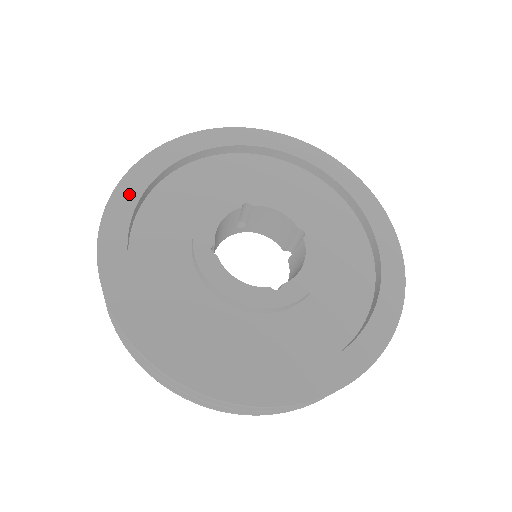
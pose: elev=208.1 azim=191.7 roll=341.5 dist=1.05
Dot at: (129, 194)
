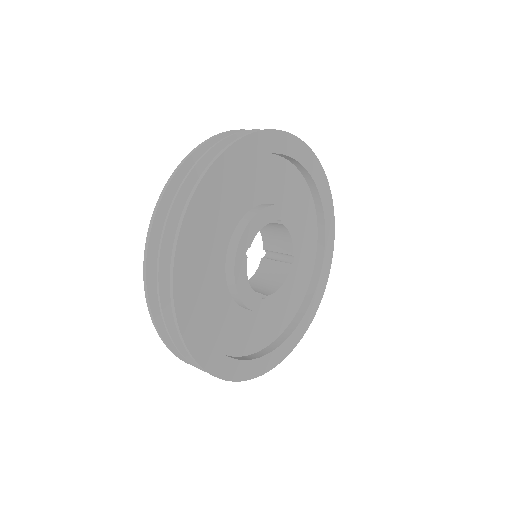
Dot at: (223, 171)
